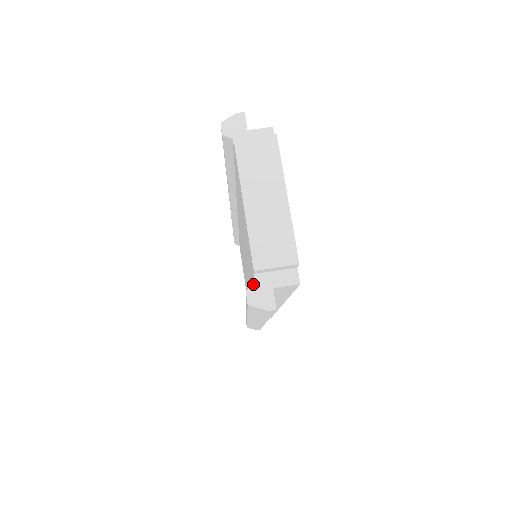
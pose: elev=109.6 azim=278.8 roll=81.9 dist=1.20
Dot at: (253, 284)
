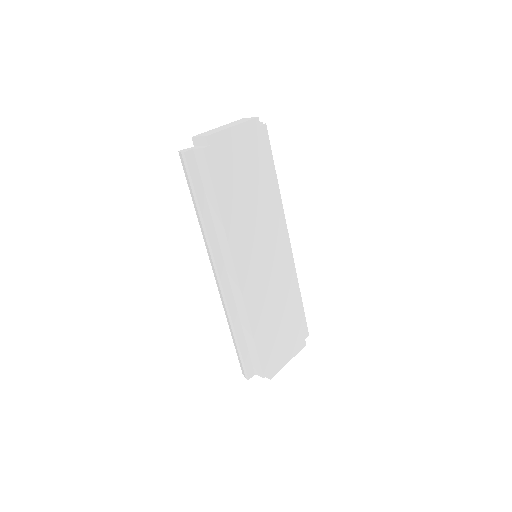
Dot at: (189, 148)
